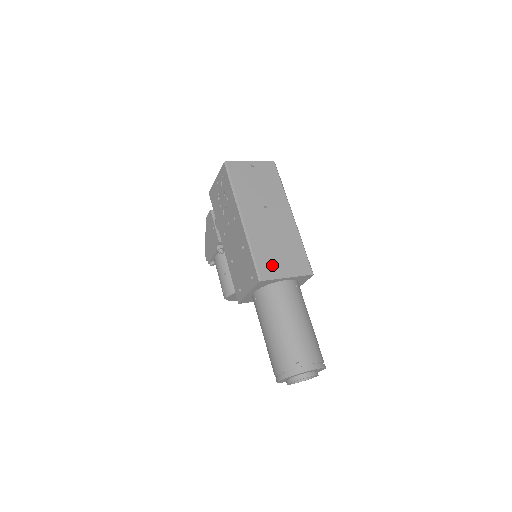
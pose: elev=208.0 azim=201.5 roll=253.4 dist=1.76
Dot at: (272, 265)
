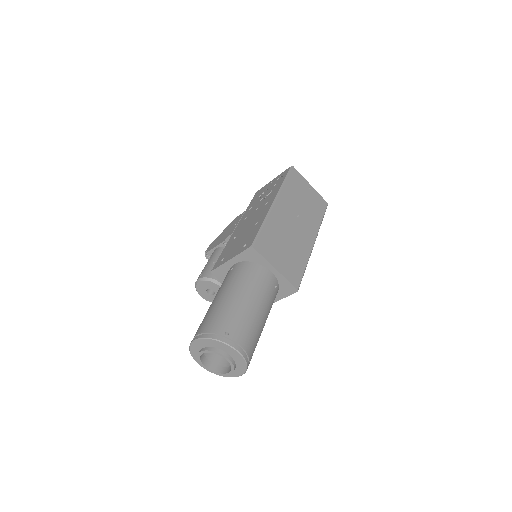
Dot at: (271, 249)
